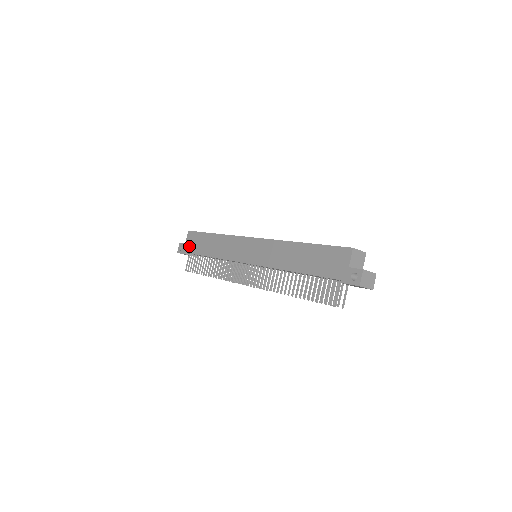
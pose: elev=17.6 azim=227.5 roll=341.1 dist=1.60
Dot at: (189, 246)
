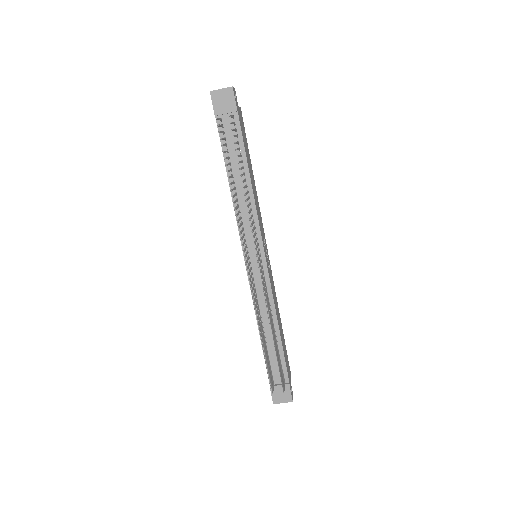
Dot at: occluded
